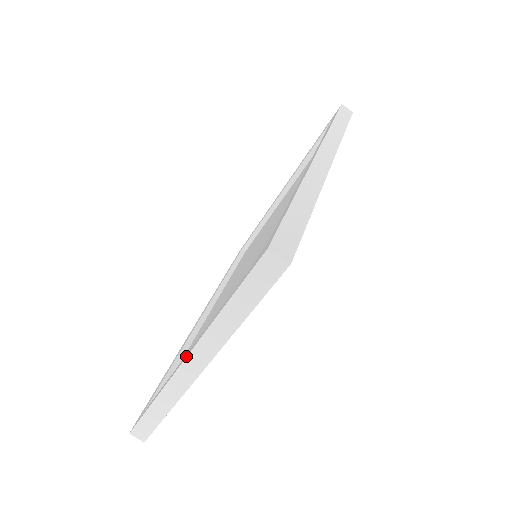
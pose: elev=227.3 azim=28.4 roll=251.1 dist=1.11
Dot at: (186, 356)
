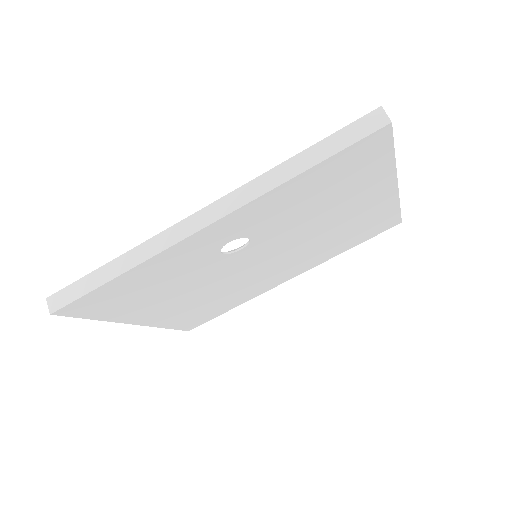
Dot at: occluded
